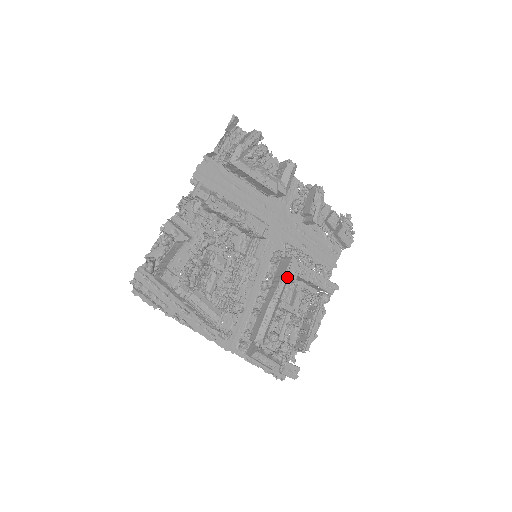
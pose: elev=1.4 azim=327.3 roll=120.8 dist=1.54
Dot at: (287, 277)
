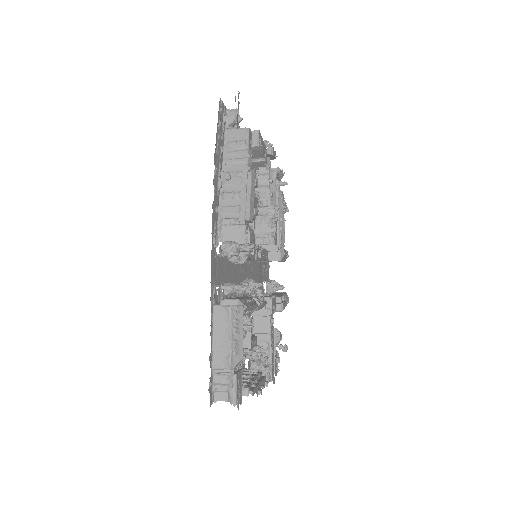
Dot at: (267, 302)
